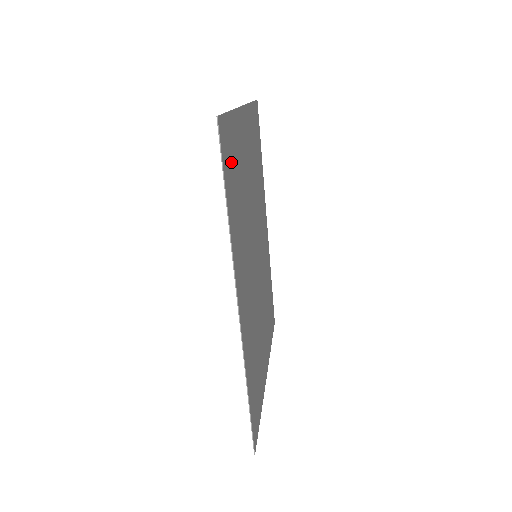
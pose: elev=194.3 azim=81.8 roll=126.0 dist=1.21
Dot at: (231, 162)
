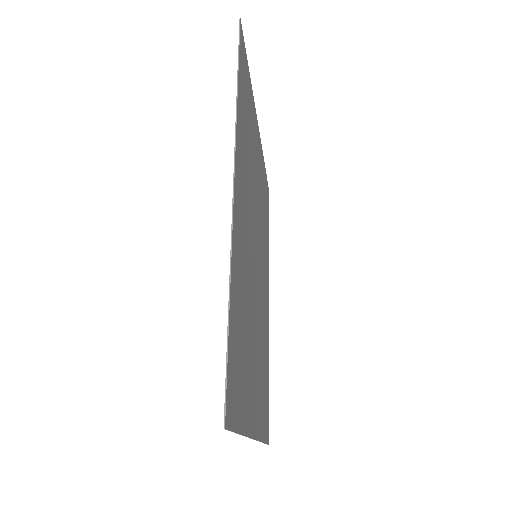
Dot at: (245, 86)
